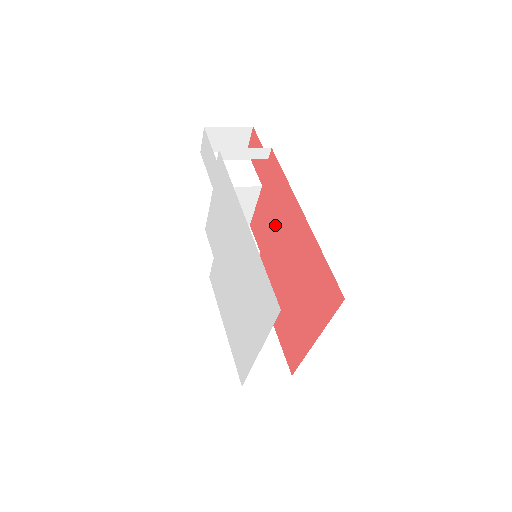
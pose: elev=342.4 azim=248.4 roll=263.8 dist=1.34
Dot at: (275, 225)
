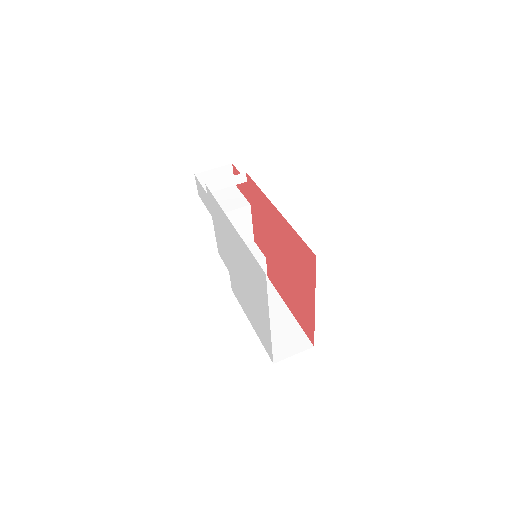
Dot at: (266, 229)
